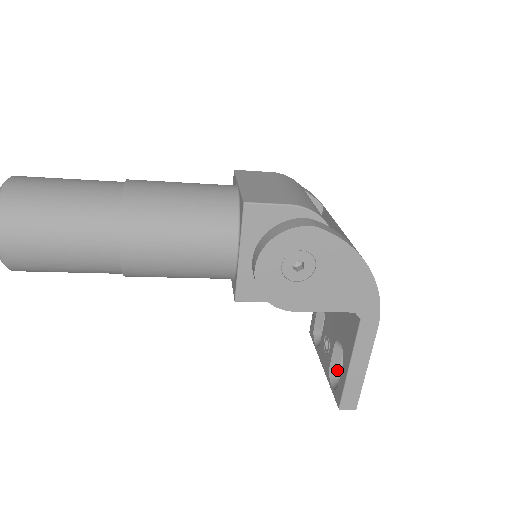
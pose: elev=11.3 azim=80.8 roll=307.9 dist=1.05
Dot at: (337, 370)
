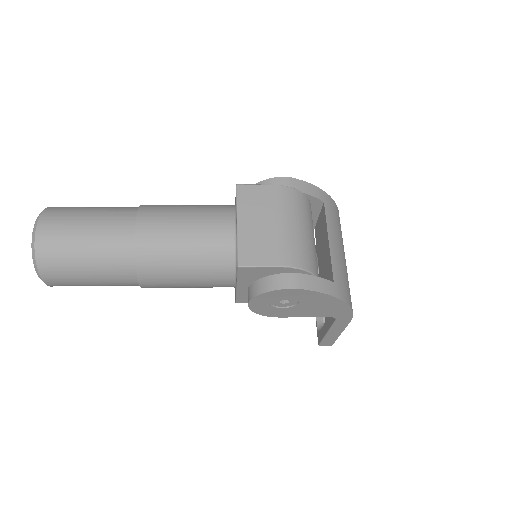
Dot at: occluded
